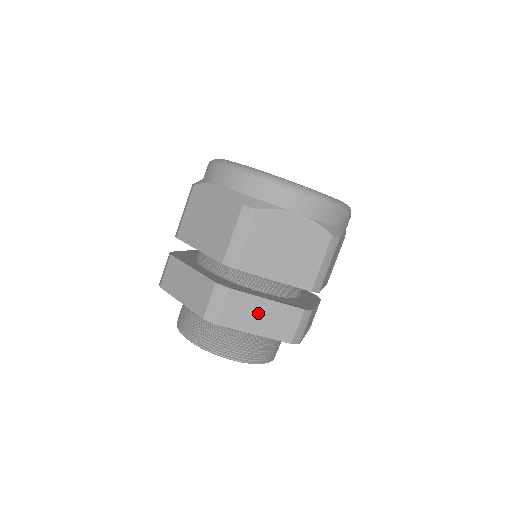
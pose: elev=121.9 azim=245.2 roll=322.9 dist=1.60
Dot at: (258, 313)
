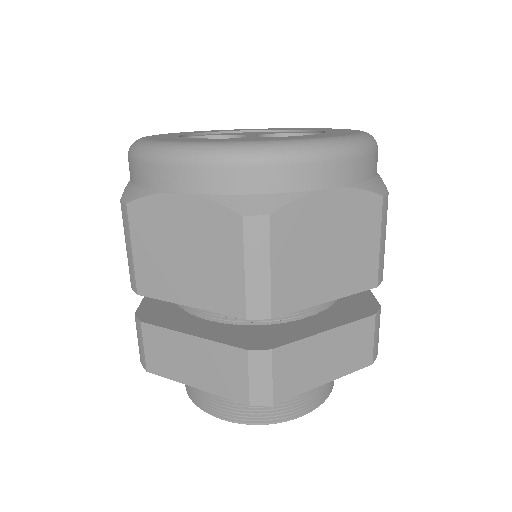
Dot at: (321, 355)
